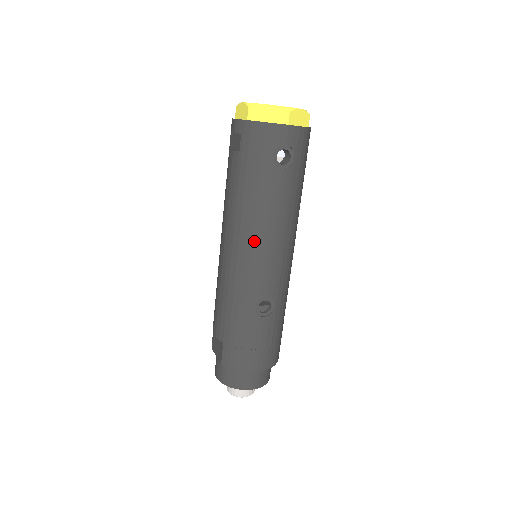
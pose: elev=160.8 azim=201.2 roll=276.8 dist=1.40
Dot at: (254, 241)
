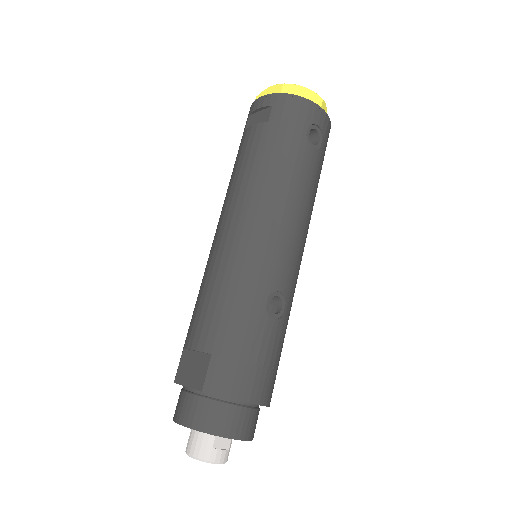
Dot at: (276, 215)
